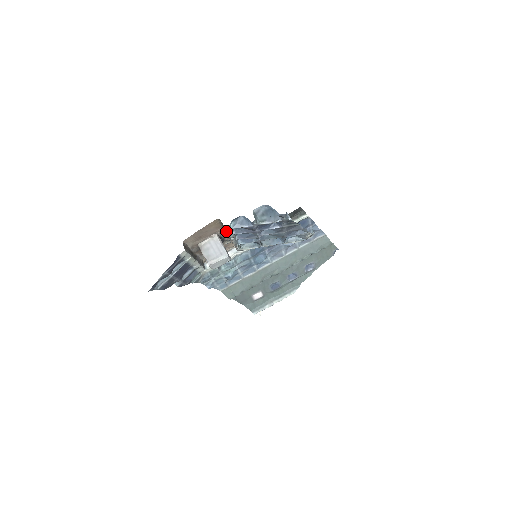
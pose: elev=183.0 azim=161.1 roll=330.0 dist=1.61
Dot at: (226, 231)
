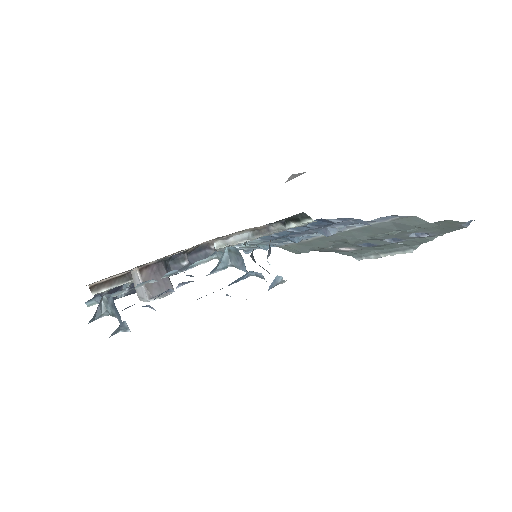
Dot at: occluded
